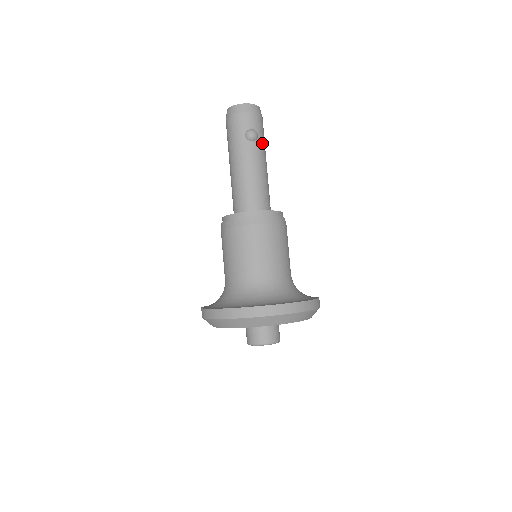
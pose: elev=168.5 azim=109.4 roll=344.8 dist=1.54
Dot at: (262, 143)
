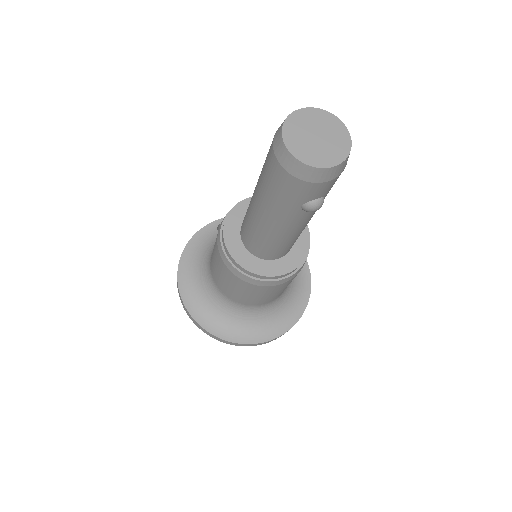
Dot at: occluded
